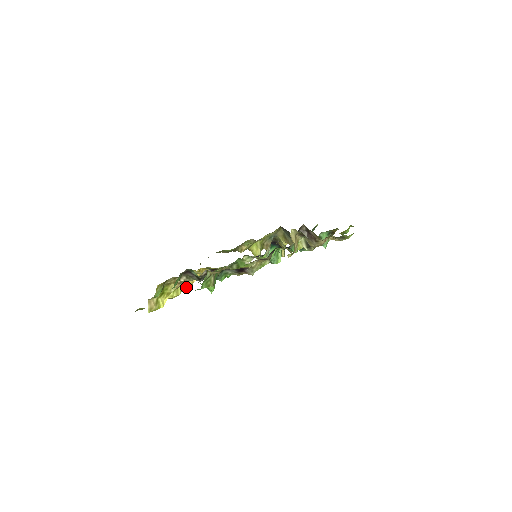
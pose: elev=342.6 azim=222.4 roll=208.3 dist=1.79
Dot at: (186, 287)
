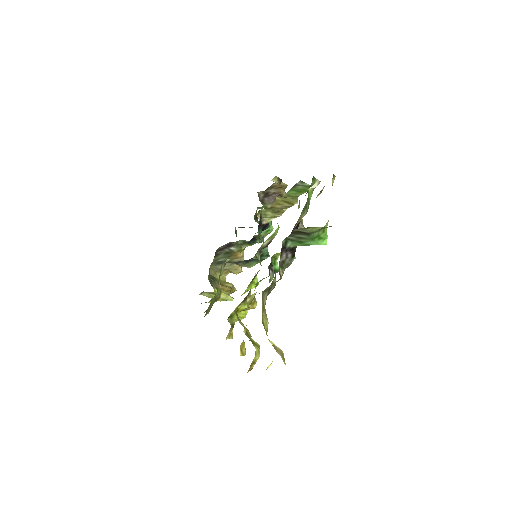
Dot at: occluded
